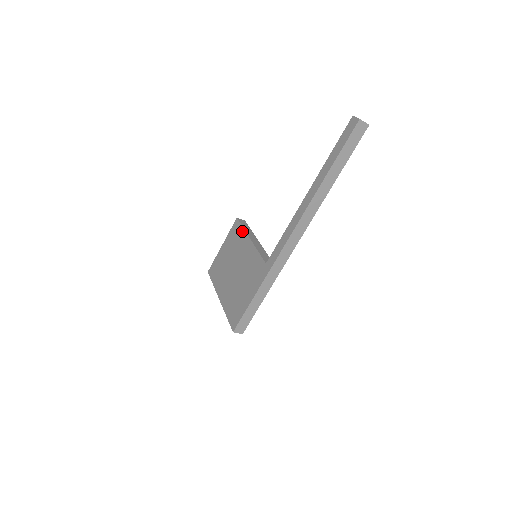
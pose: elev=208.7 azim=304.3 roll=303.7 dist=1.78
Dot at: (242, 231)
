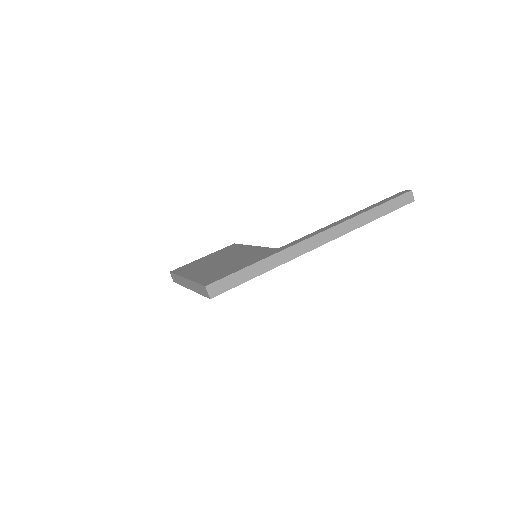
Dot at: (242, 245)
